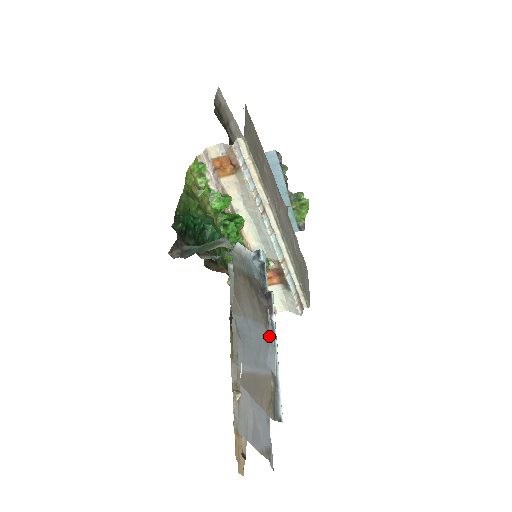
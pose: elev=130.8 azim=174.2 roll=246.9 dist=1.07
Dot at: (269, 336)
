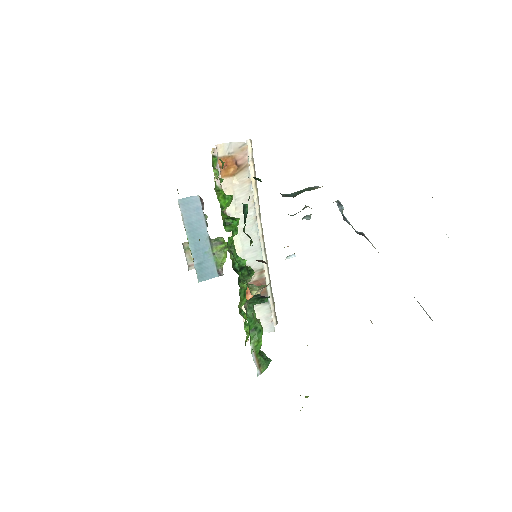
Dot at: occluded
